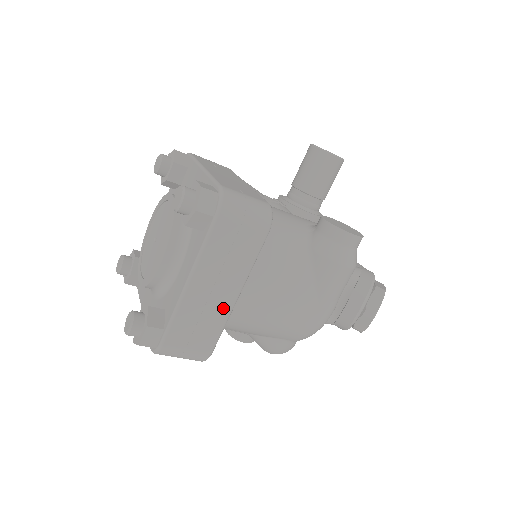
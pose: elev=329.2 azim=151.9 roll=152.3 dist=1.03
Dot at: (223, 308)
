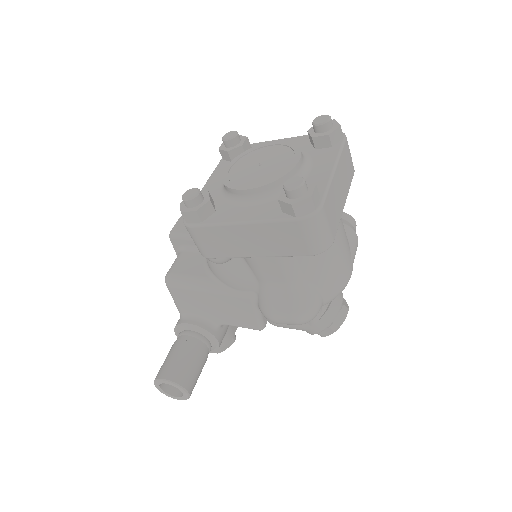
Dot at: (341, 206)
